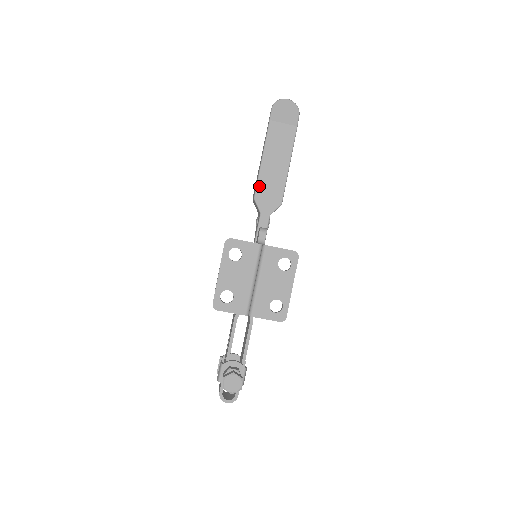
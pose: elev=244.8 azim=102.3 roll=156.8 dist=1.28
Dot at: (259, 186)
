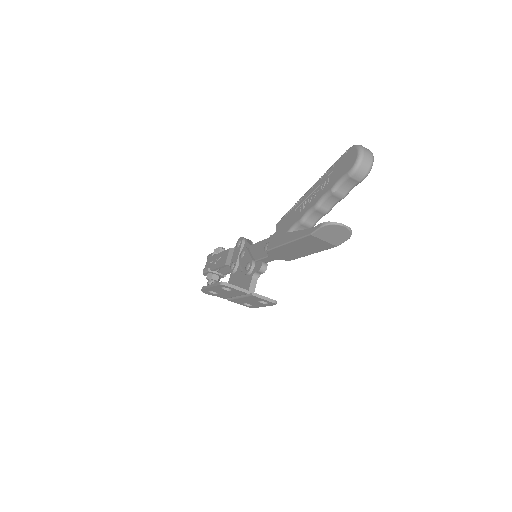
Dot at: (275, 250)
